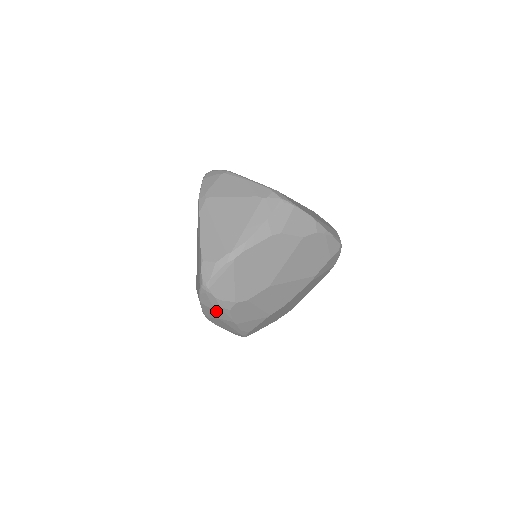
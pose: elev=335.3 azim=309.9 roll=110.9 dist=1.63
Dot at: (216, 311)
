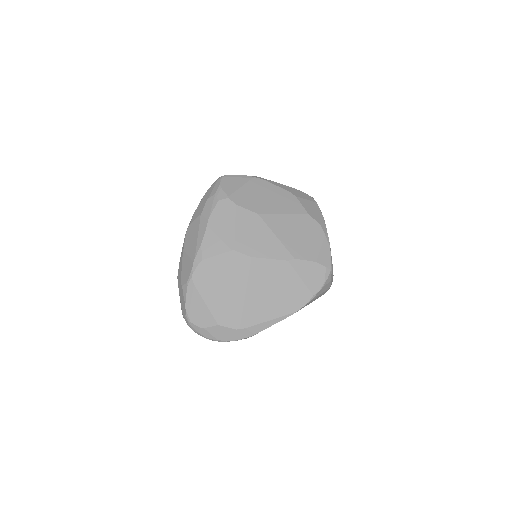
Dot at: (208, 201)
